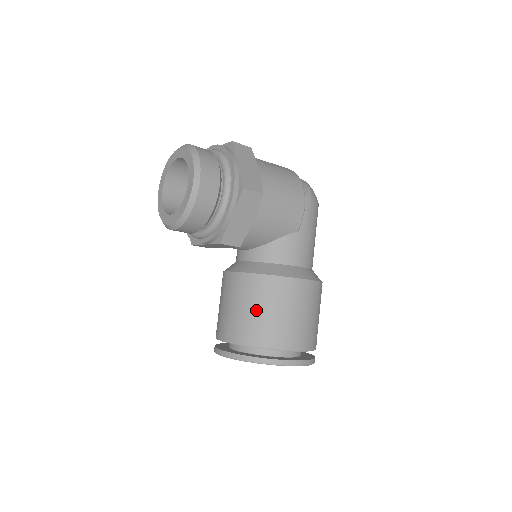
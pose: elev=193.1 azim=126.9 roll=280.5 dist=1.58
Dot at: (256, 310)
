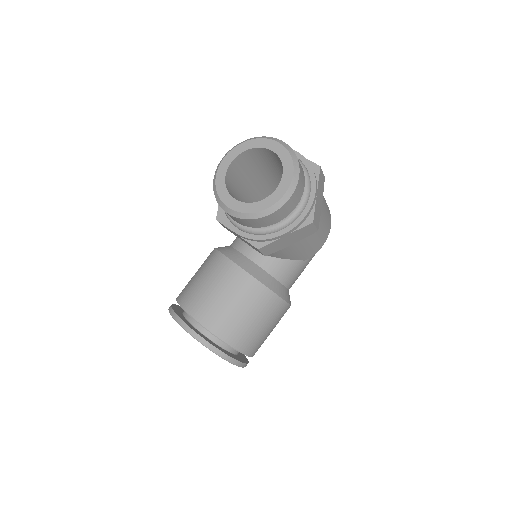
Dot at: (242, 312)
